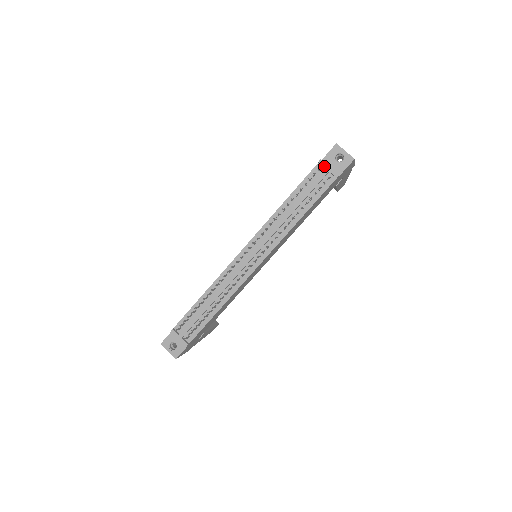
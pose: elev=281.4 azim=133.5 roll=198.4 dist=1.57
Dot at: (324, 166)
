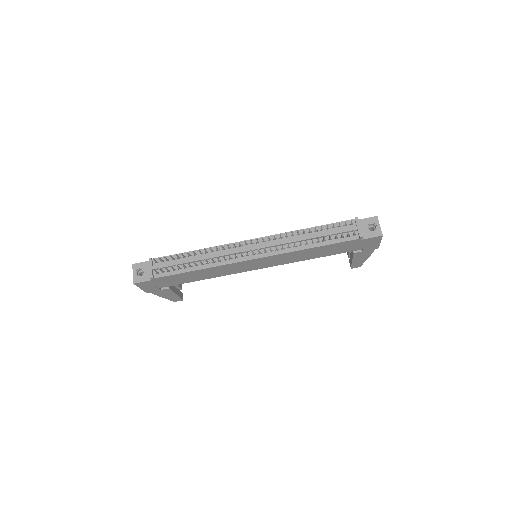
Dot at: (357, 223)
